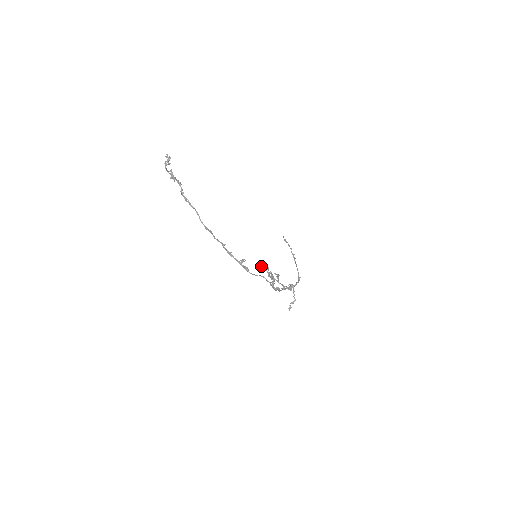
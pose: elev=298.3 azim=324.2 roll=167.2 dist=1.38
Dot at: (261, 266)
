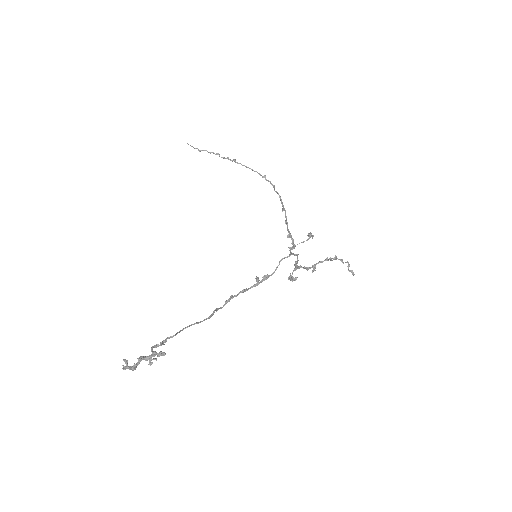
Dot at: occluded
